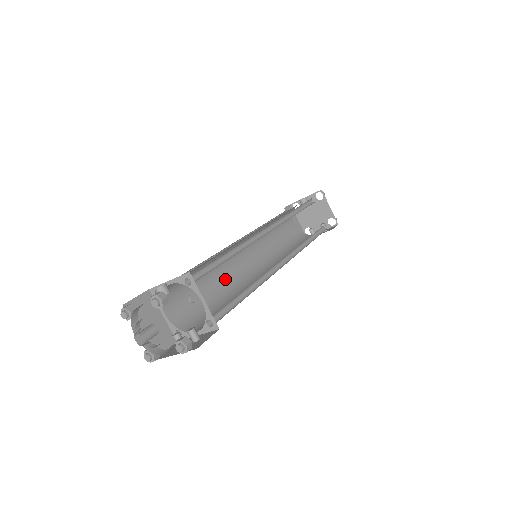
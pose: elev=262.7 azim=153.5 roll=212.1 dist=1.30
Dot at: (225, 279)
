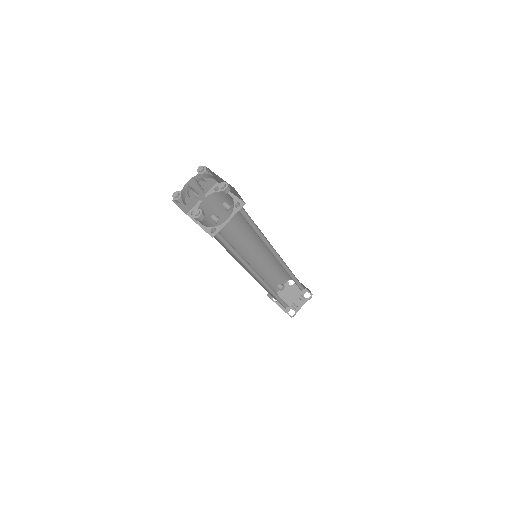
Dot at: occluded
